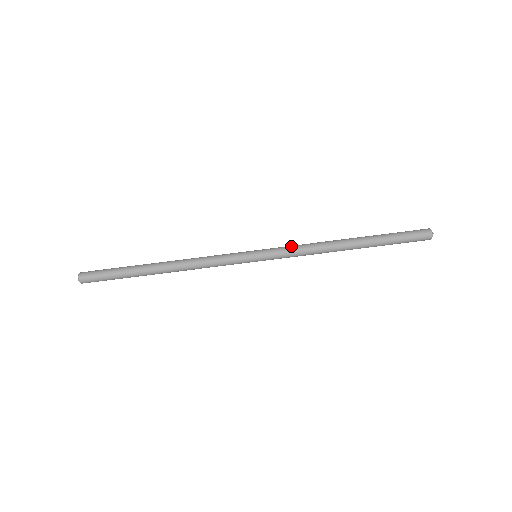
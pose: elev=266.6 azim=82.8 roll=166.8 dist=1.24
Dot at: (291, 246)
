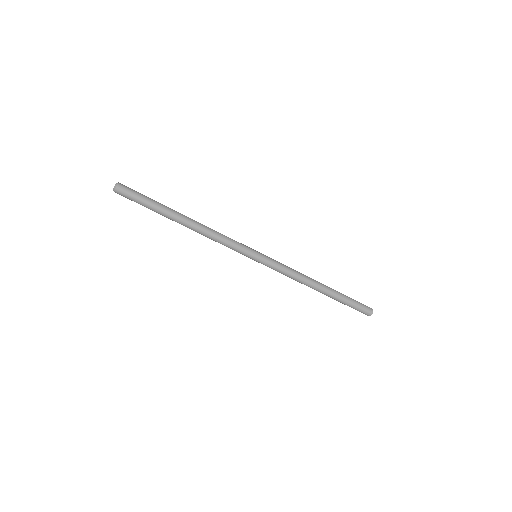
Dot at: (283, 268)
